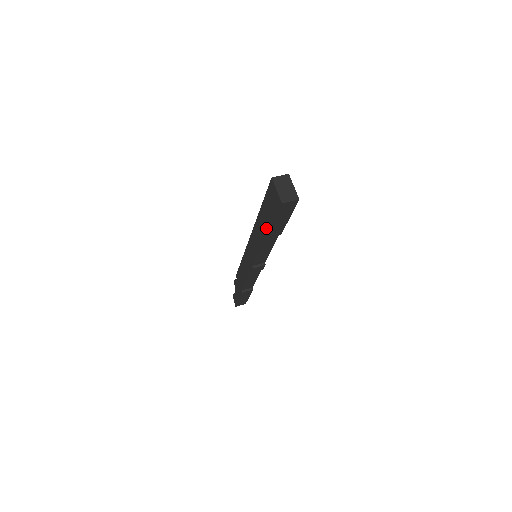
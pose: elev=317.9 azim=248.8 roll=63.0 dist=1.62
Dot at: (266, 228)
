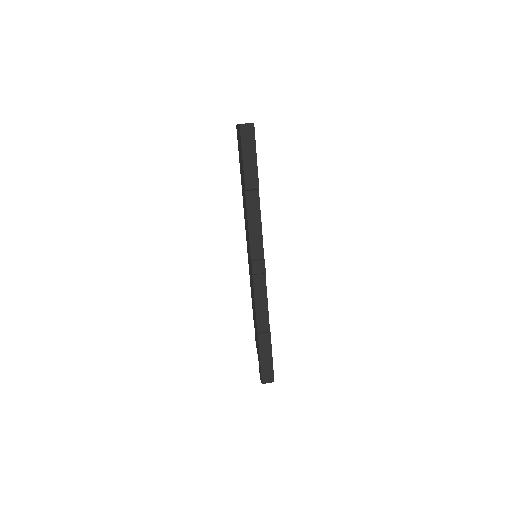
Dot at: (243, 179)
